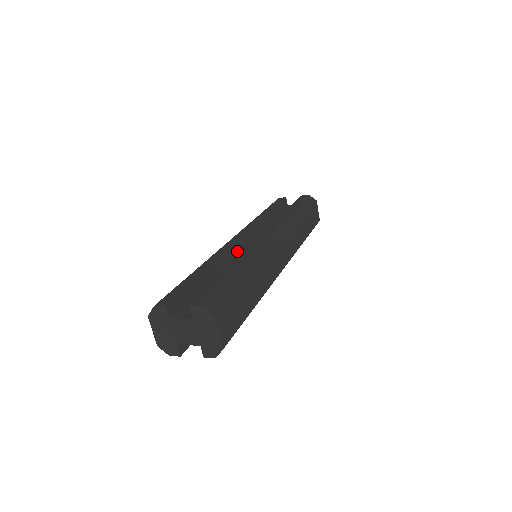
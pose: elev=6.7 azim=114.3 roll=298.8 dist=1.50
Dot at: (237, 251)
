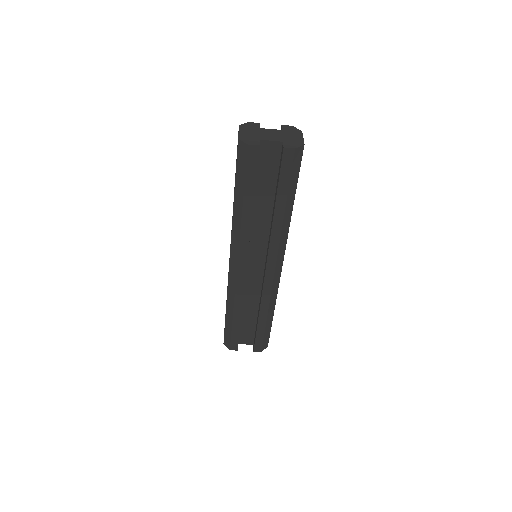
Dot at: occluded
